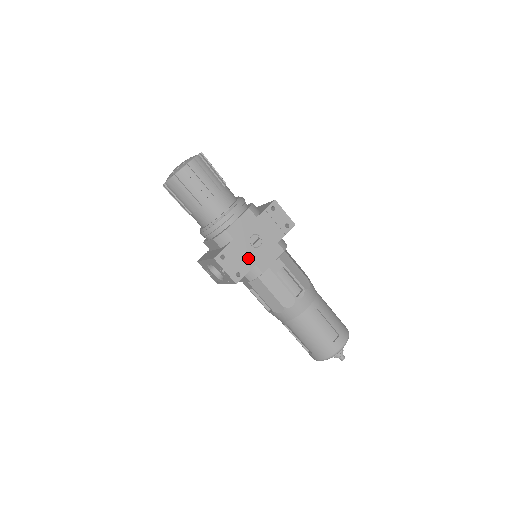
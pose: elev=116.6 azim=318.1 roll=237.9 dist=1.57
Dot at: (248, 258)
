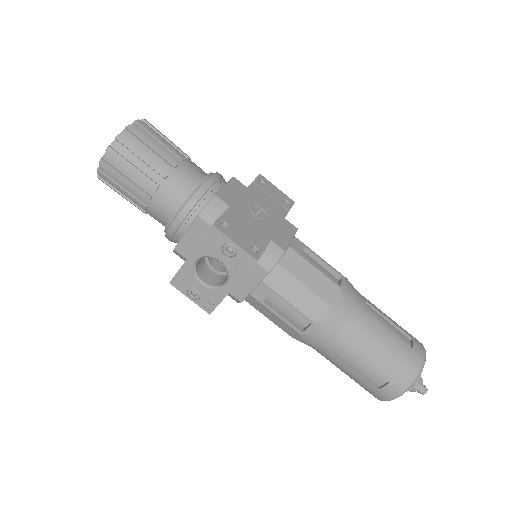
Dot at: (258, 231)
